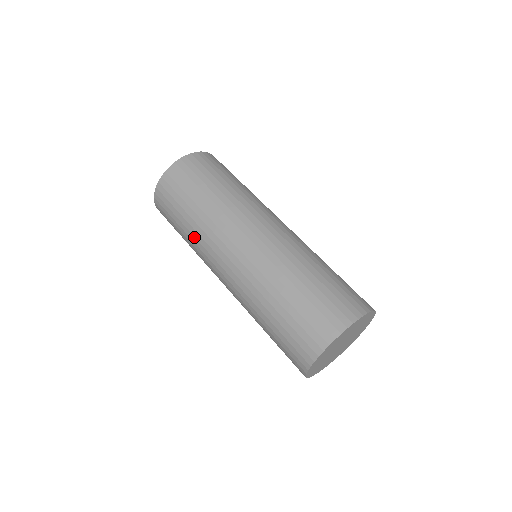
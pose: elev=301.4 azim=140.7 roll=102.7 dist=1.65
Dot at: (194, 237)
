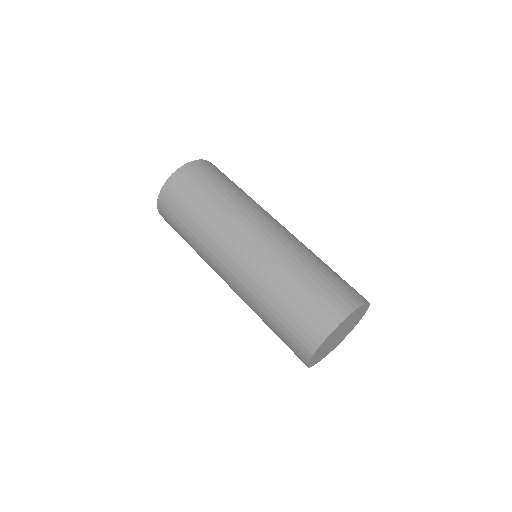
Dot at: occluded
